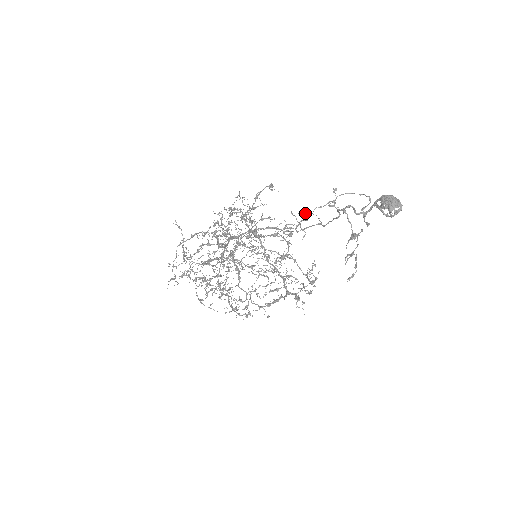
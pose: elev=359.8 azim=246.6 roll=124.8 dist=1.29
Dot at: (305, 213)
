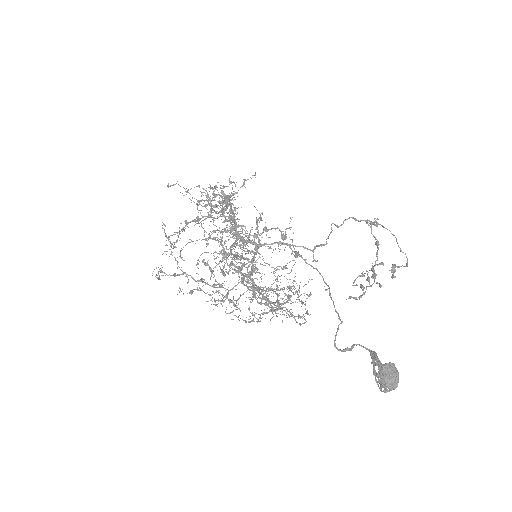
Dot at: (331, 225)
